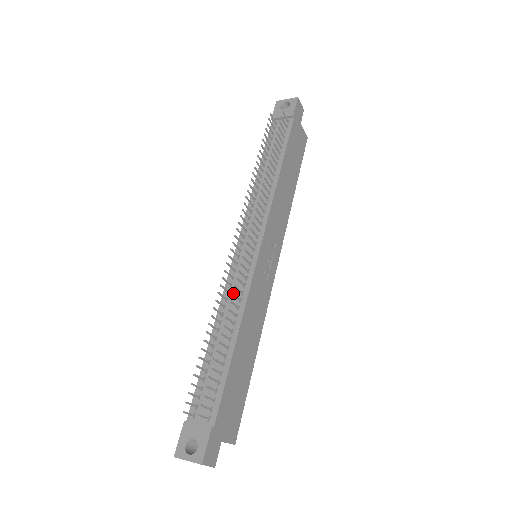
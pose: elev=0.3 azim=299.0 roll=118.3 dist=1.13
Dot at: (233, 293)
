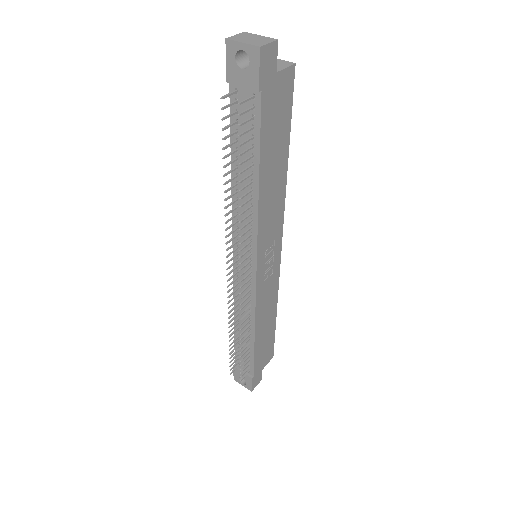
Dot at: occluded
